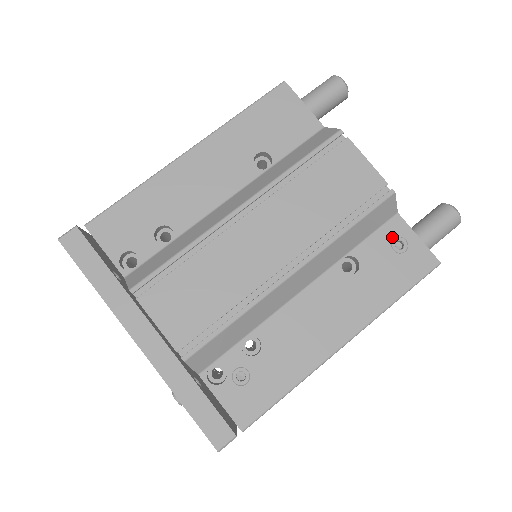
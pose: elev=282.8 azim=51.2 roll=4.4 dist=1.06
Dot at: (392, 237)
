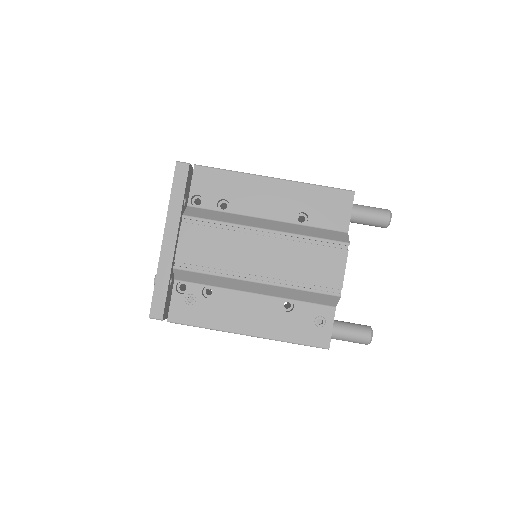
Dot at: (321, 314)
